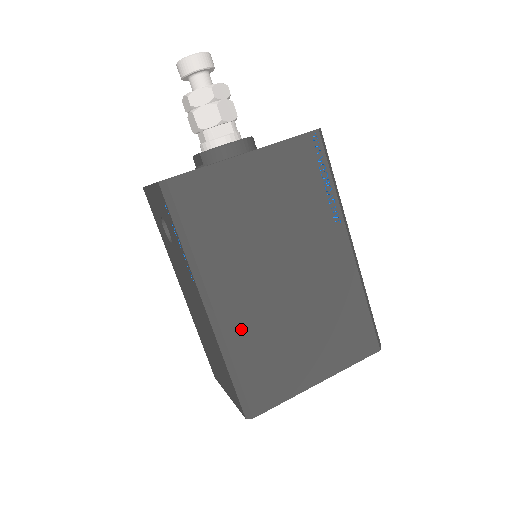
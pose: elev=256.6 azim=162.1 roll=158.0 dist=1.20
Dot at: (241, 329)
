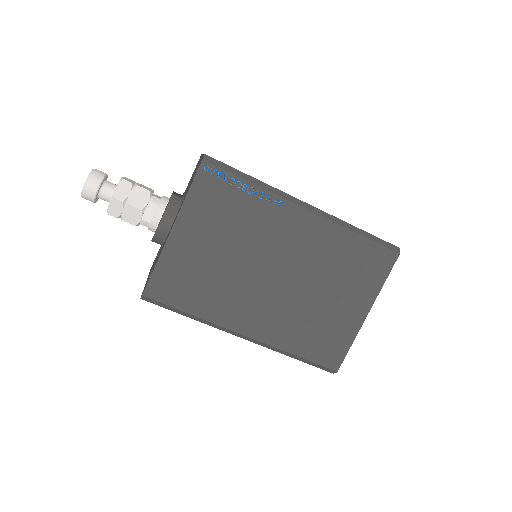
Dot at: (277, 331)
